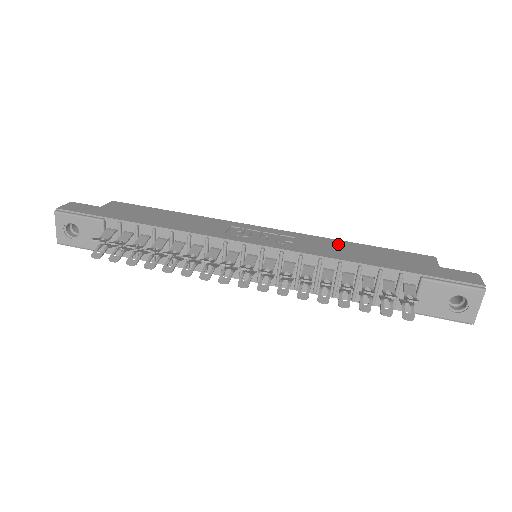
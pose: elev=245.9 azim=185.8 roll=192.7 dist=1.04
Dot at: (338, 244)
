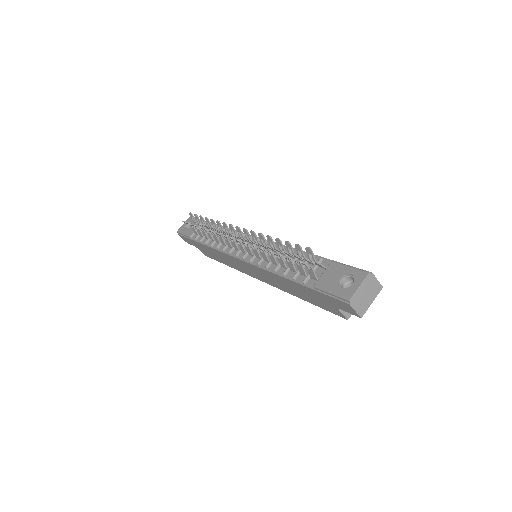
Dot at: occluded
